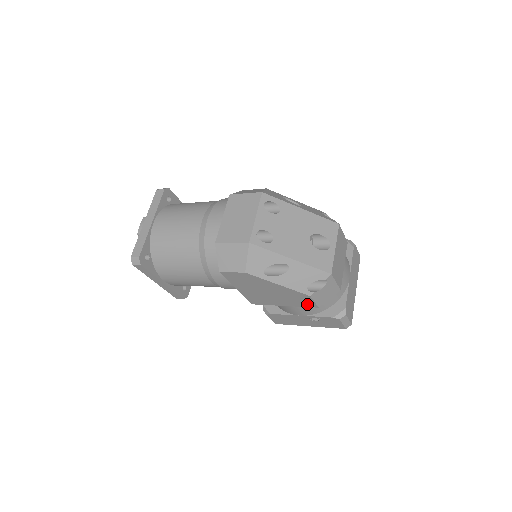
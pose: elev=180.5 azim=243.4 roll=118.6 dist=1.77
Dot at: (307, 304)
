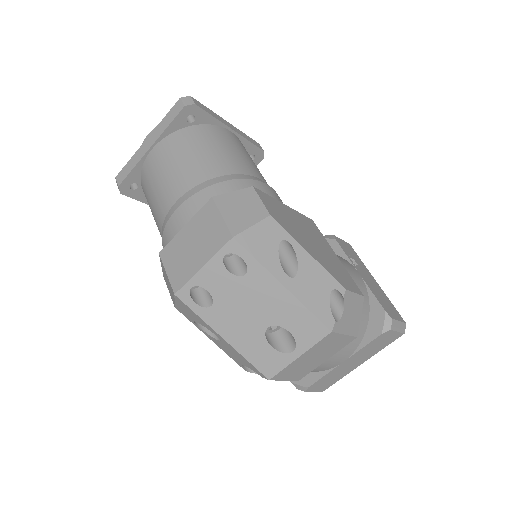
Dot at: occluded
